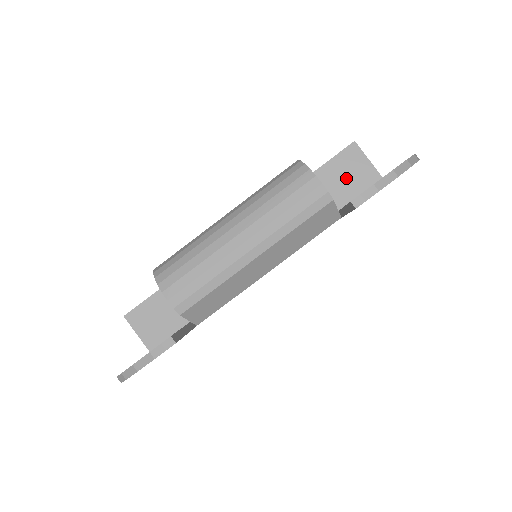
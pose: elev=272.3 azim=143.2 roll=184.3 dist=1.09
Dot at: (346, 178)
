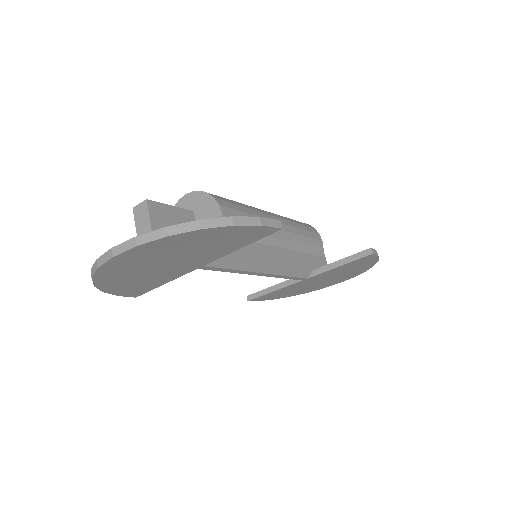
Dot at: occluded
